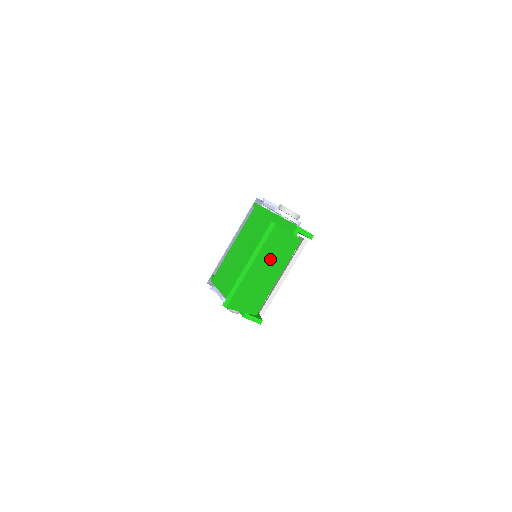
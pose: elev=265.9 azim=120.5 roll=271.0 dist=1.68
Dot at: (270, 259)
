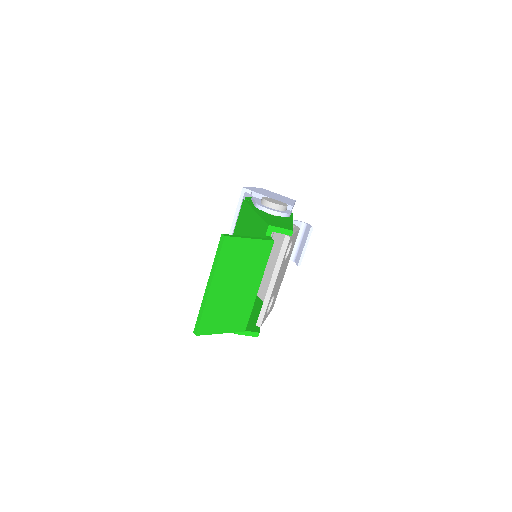
Dot at: (236, 273)
